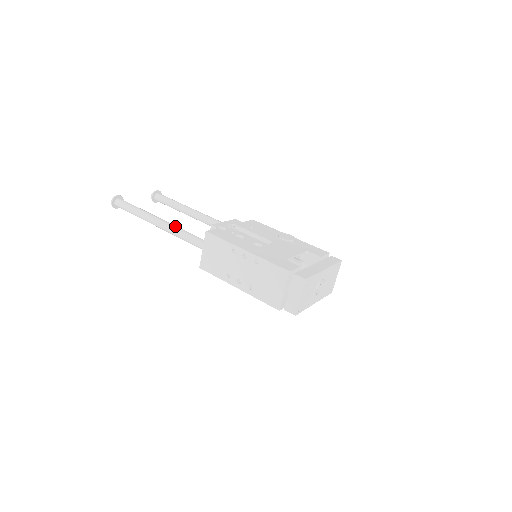
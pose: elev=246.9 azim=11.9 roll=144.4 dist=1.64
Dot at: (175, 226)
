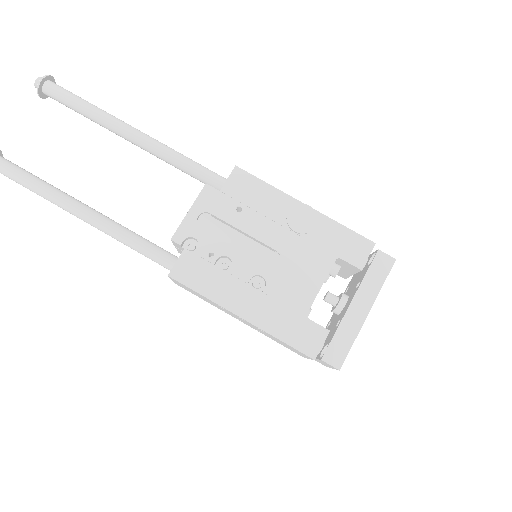
Dot at: (112, 229)
